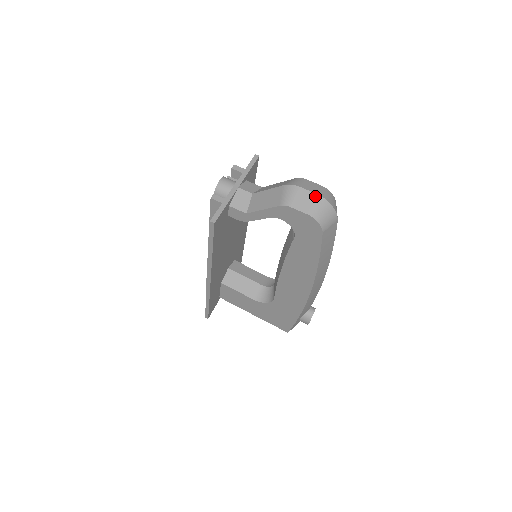
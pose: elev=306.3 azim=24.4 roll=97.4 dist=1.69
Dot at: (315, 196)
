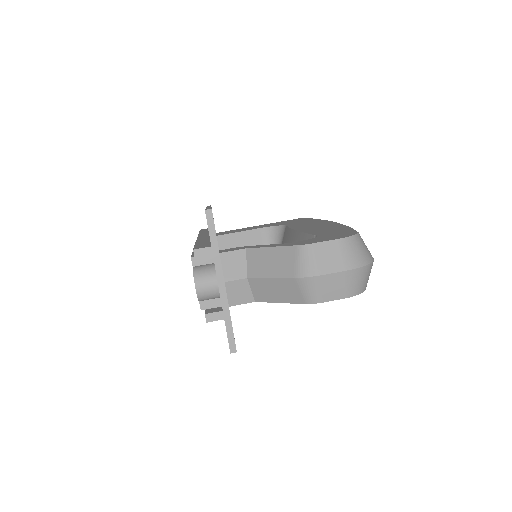
Dot at: (345, 275)
